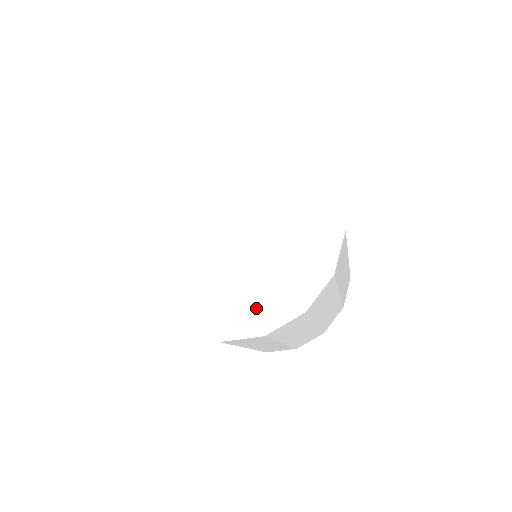
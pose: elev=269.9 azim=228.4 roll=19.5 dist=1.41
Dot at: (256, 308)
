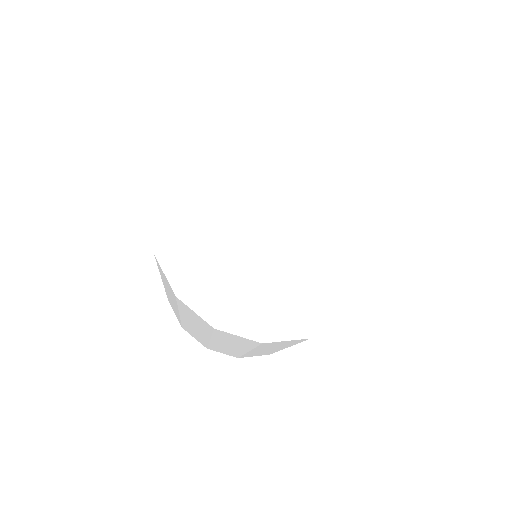
Dot at: (229, 301)
